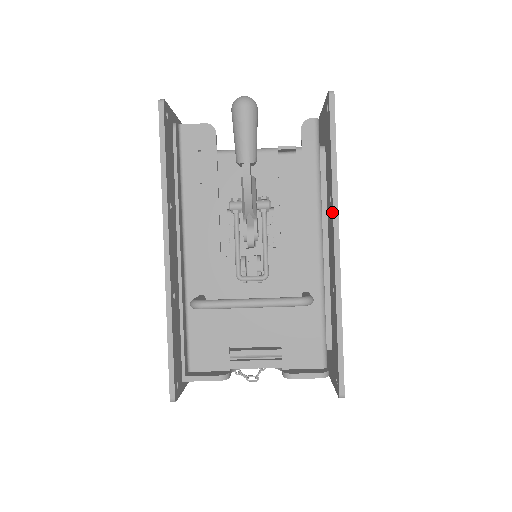
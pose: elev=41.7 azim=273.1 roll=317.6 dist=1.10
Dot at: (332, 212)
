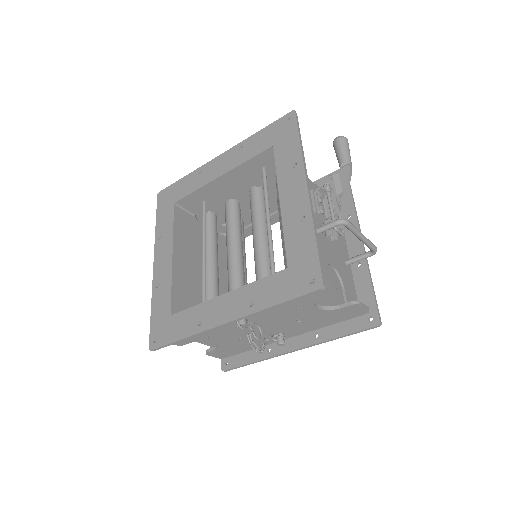
Dot at: (355, 221)
